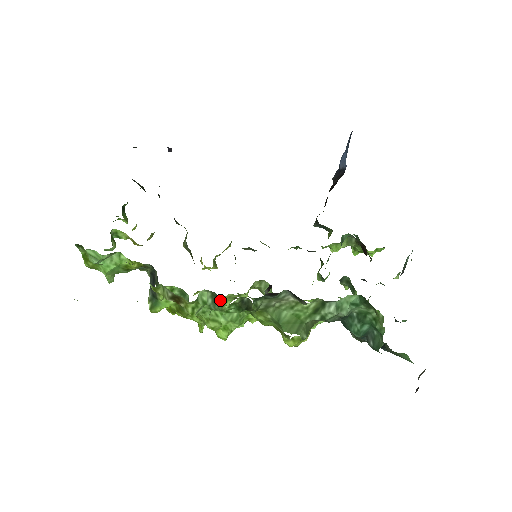
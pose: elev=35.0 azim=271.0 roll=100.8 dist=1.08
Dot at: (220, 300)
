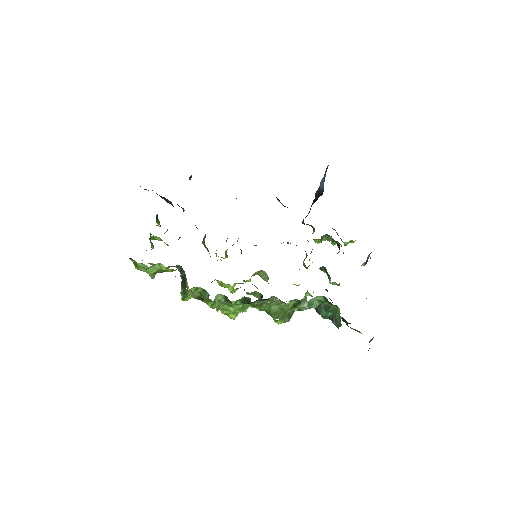
Dot at: occluded
